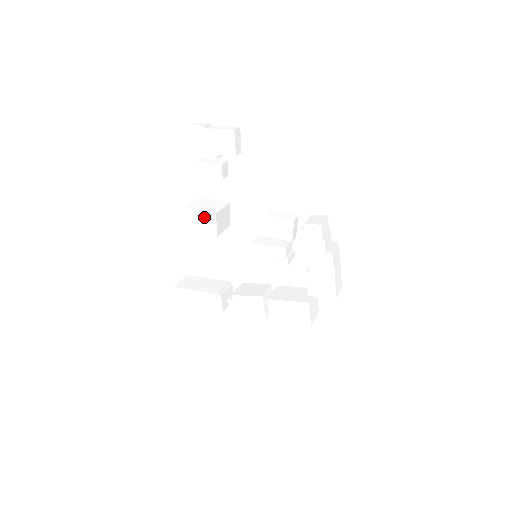
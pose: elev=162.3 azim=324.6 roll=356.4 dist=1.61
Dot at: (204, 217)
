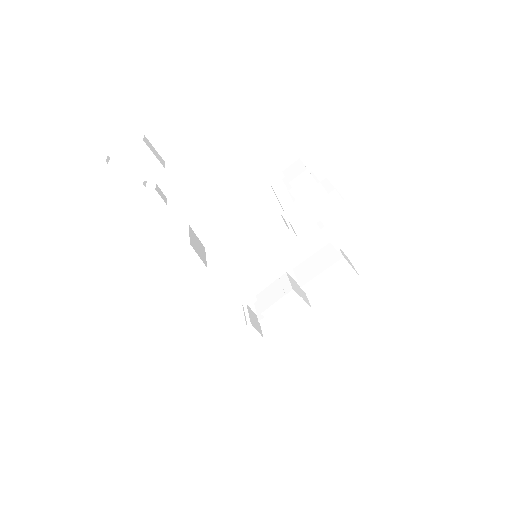
Dot at: (179, 258)
